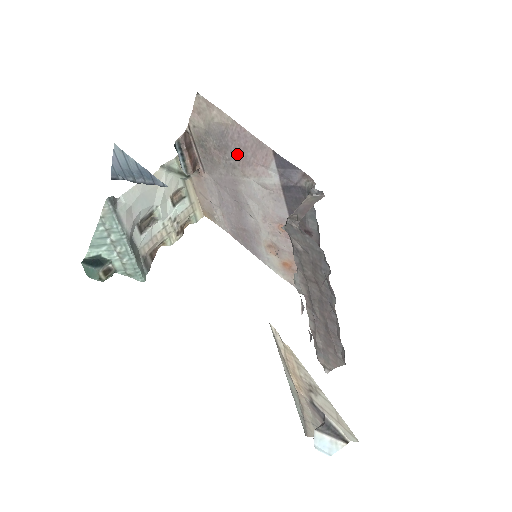
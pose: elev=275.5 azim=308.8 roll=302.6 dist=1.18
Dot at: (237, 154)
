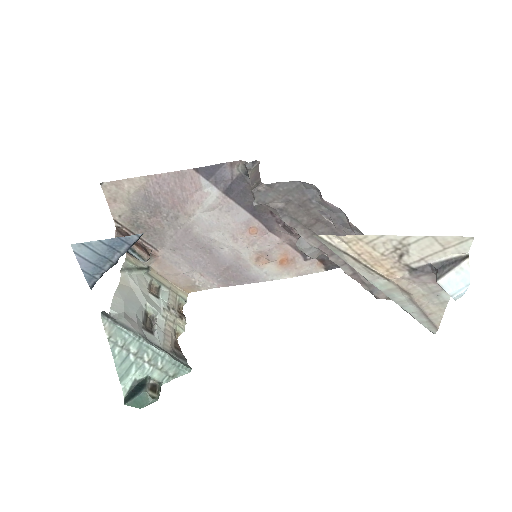
Dot at: (170, 203)
